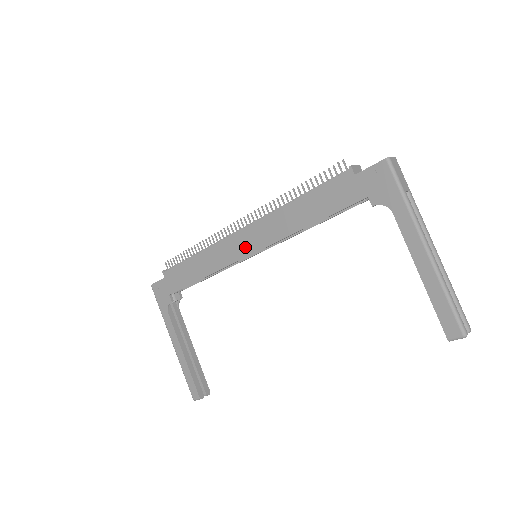
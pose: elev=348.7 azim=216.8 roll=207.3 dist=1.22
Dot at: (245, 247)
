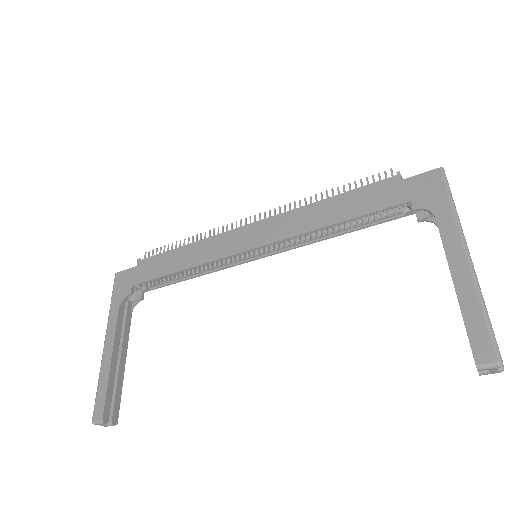
Dot at: (249, 240)
